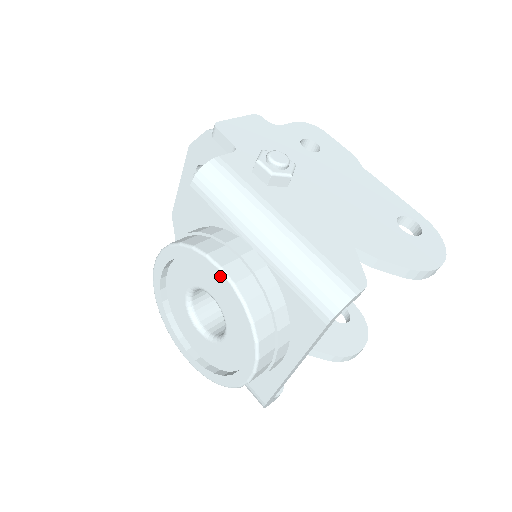
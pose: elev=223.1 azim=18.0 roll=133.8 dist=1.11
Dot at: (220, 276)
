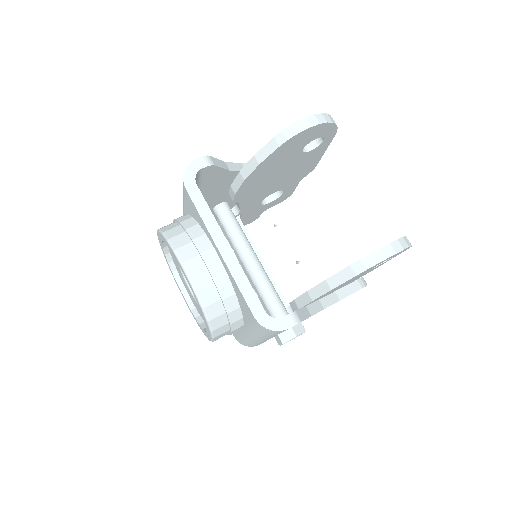
Dot at: (159, 237)
